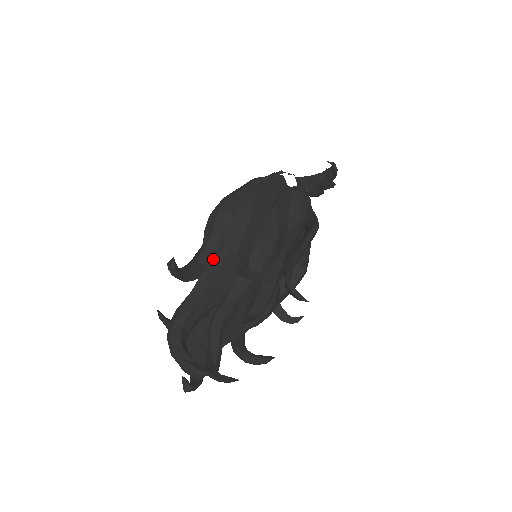
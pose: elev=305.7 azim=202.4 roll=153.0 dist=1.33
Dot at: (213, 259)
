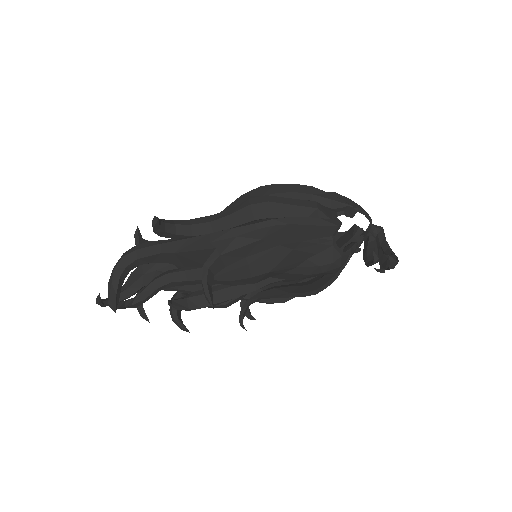
Dot at: (200, 239)
